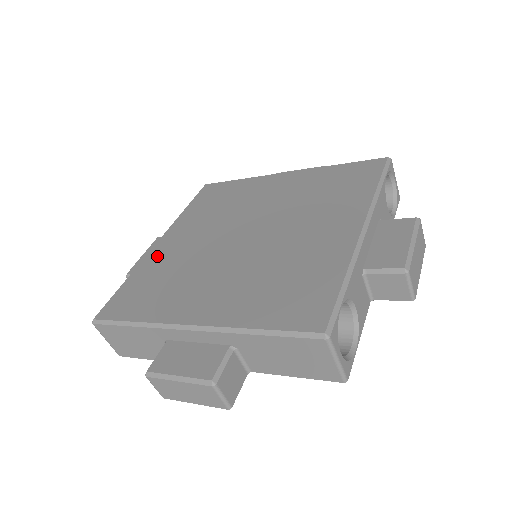
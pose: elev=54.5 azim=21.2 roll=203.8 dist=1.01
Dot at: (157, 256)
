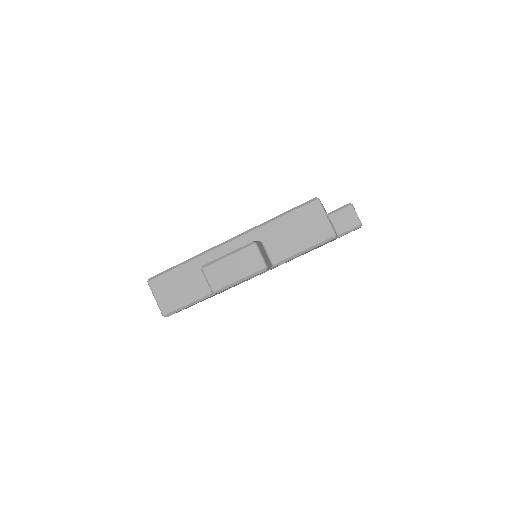
Dot at: occluded
